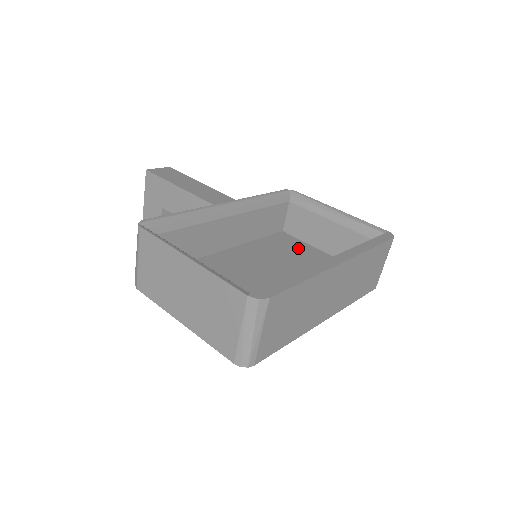
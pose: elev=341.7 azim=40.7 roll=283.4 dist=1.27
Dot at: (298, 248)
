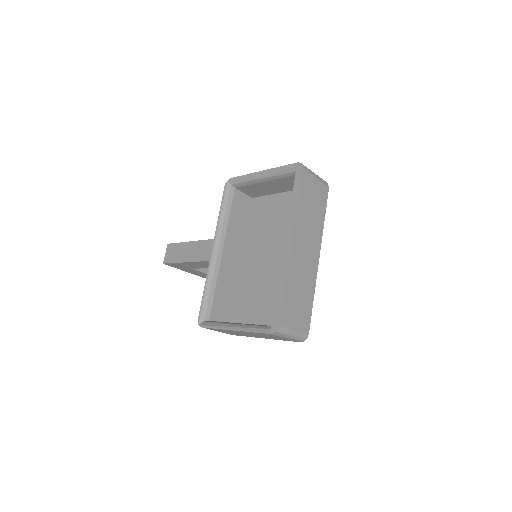
Dot at: (269, 208)
